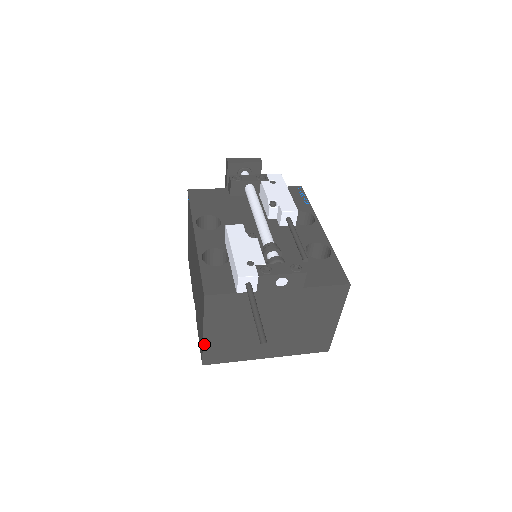
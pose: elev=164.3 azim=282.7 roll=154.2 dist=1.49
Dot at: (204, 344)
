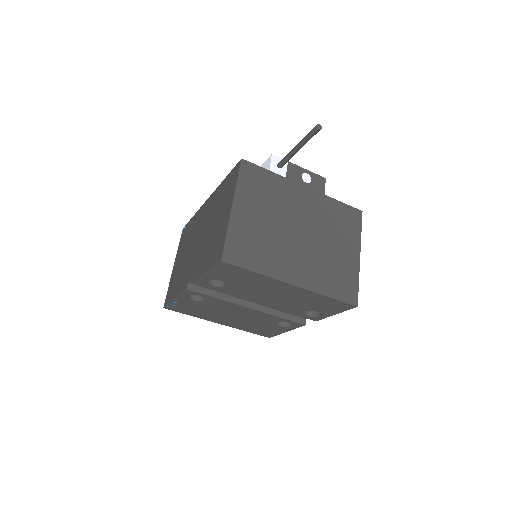
Dot at: (230, 224)
